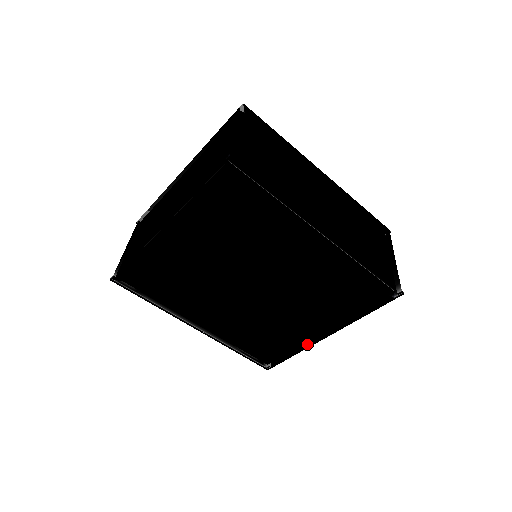
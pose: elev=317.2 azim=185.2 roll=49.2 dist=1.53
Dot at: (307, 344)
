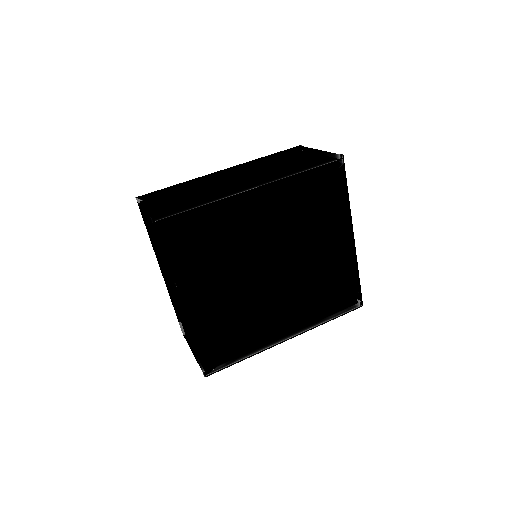
Dot at: (354, 258)
